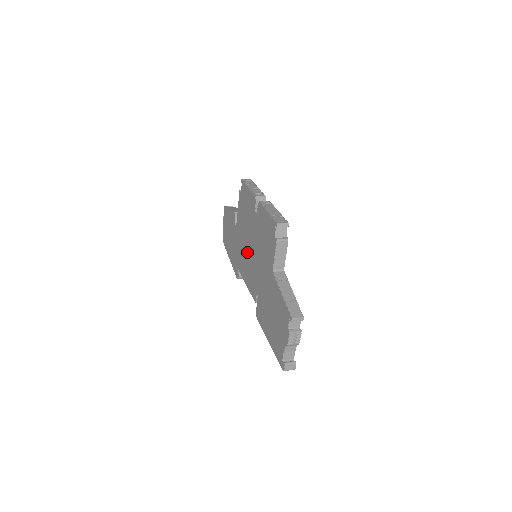
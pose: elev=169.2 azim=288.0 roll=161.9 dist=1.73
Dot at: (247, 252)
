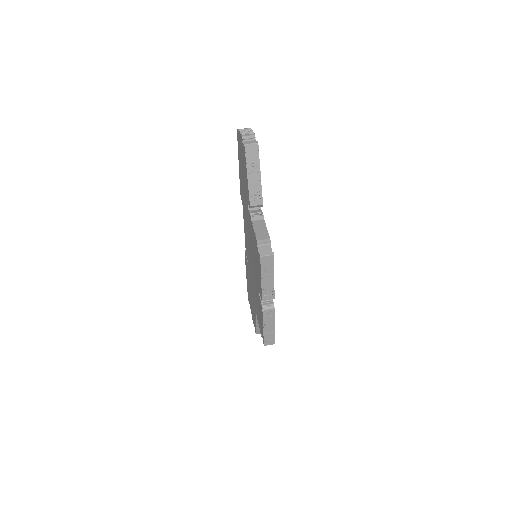
Dot at: (249, 246)
